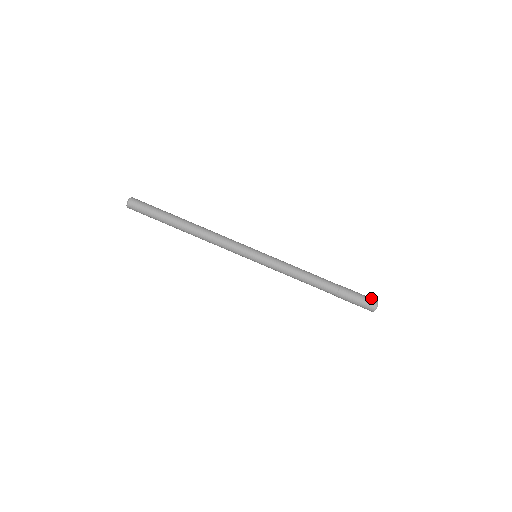
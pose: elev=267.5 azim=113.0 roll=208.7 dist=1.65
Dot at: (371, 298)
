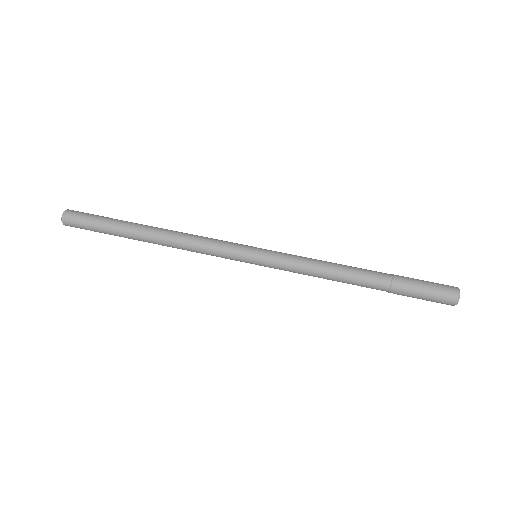
Dot at: occluded
